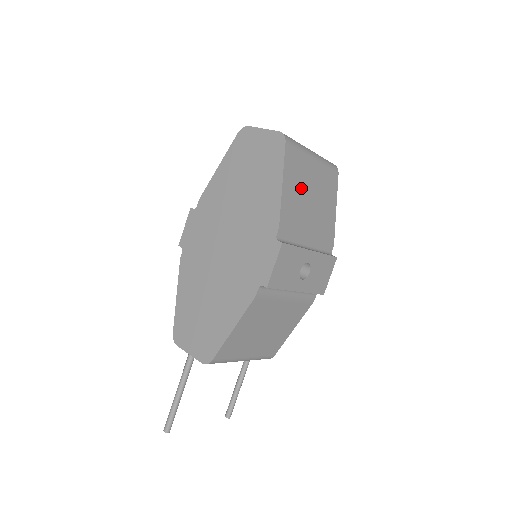
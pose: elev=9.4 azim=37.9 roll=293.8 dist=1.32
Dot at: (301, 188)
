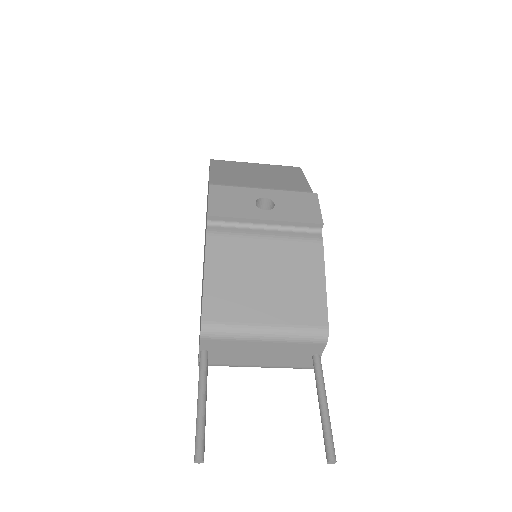
Dot at: (239, 172)
